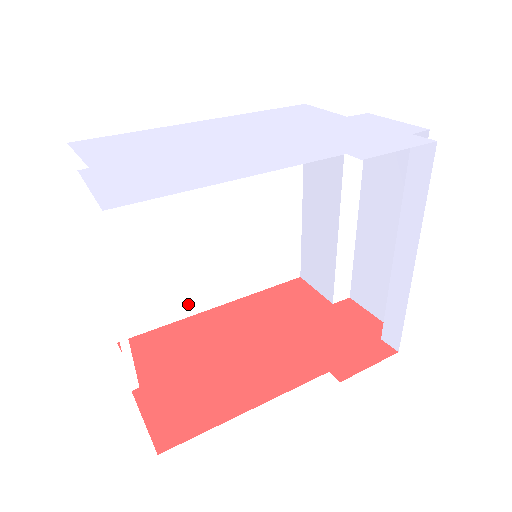
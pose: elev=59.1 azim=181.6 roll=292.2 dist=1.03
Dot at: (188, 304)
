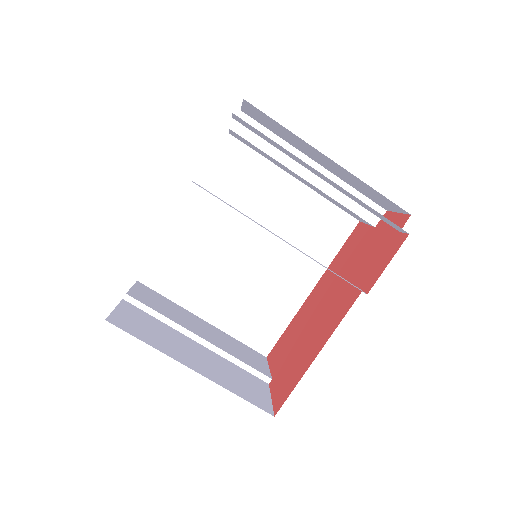
Dot at: (288, 304)
